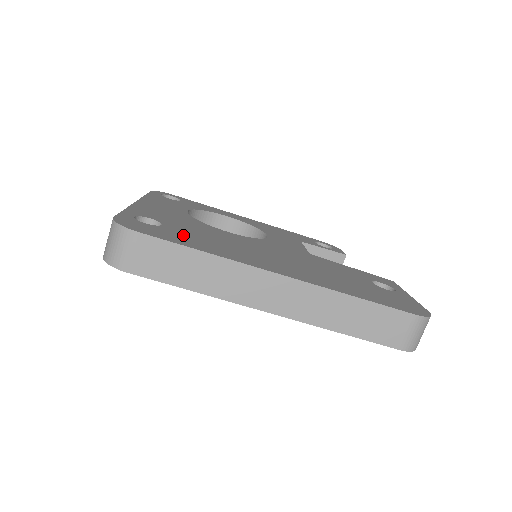
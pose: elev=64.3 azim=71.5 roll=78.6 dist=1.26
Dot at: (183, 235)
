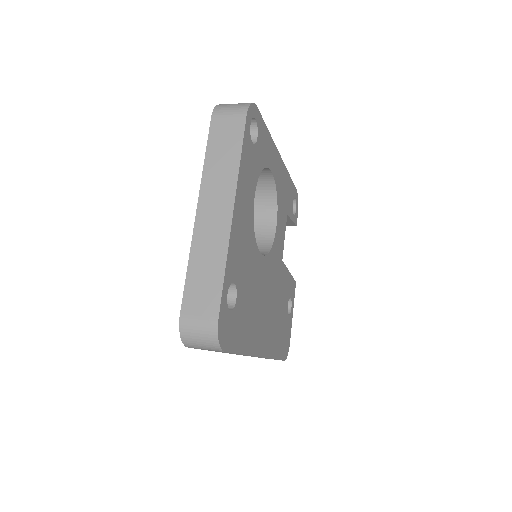
Dot at: (242, 318)
